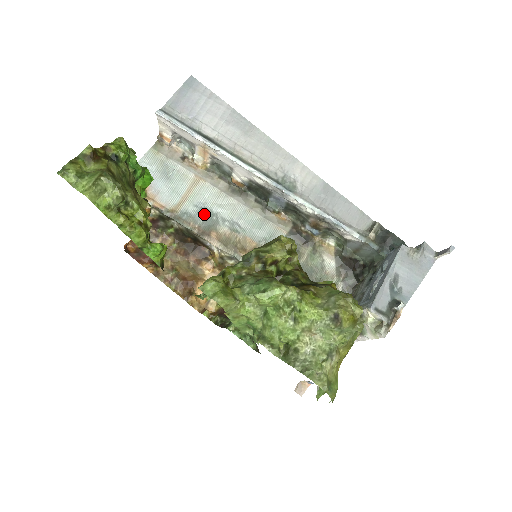
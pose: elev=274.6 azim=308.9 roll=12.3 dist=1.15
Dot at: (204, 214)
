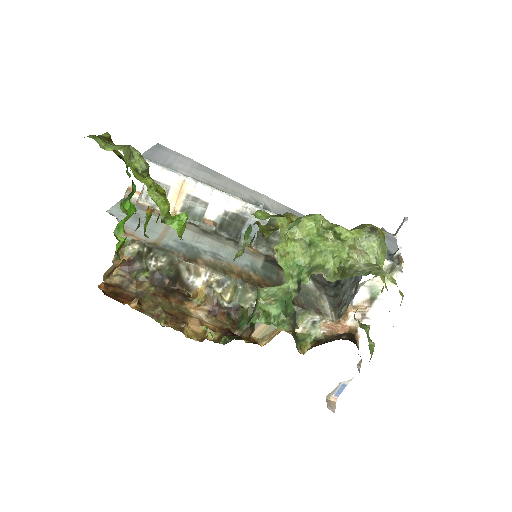
Dot at: (185, 247)
